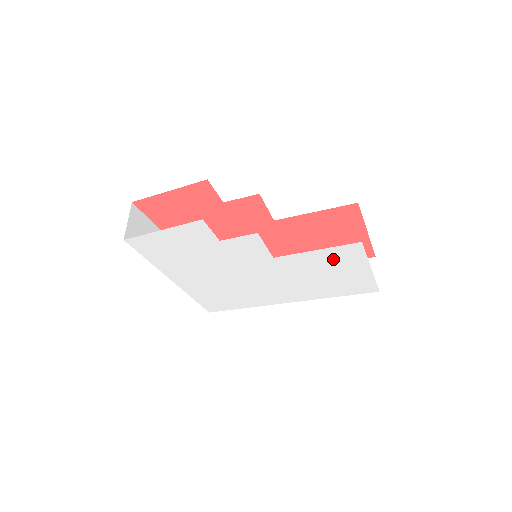
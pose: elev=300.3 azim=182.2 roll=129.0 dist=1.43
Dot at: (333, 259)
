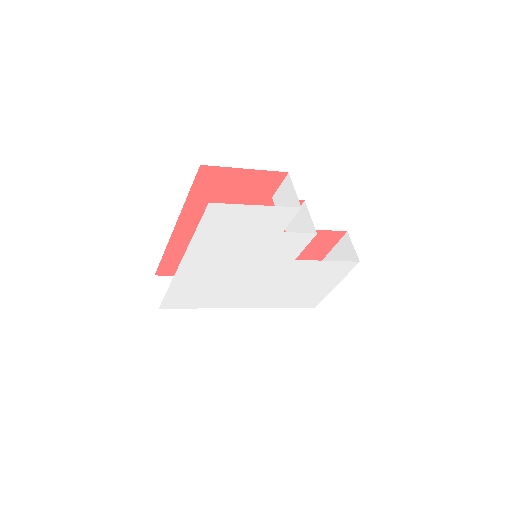
Dot at: (327, 272)
